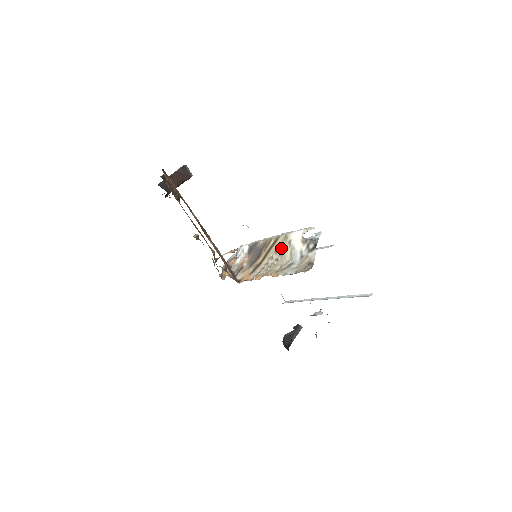
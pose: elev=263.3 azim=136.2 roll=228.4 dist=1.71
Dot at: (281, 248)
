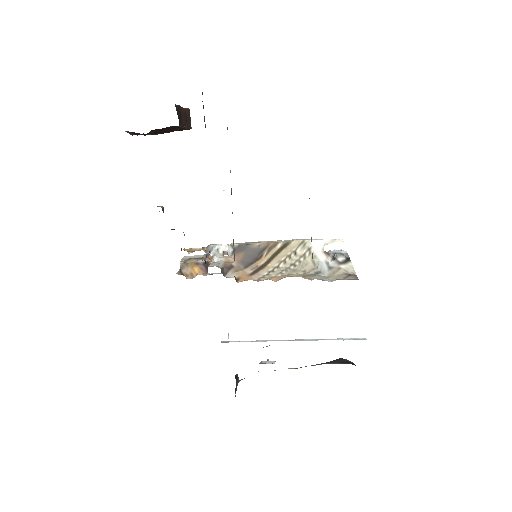
Dot at: (297, 253)
